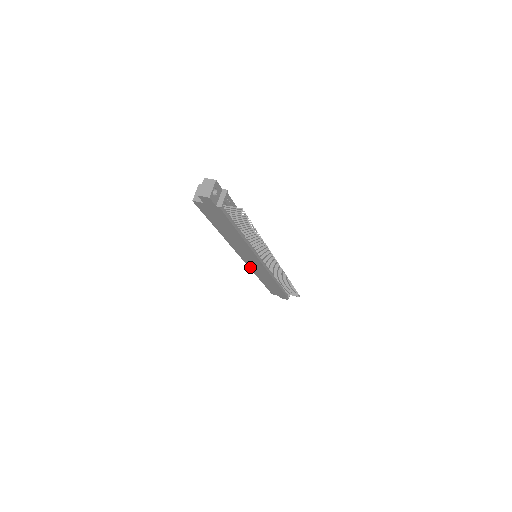
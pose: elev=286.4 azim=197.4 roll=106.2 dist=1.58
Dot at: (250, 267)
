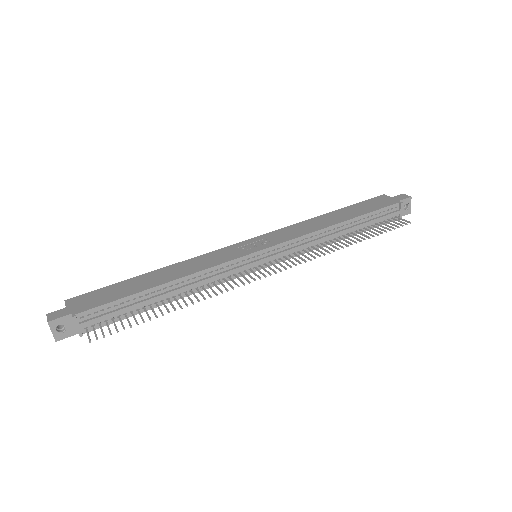
Dot at: occluded
